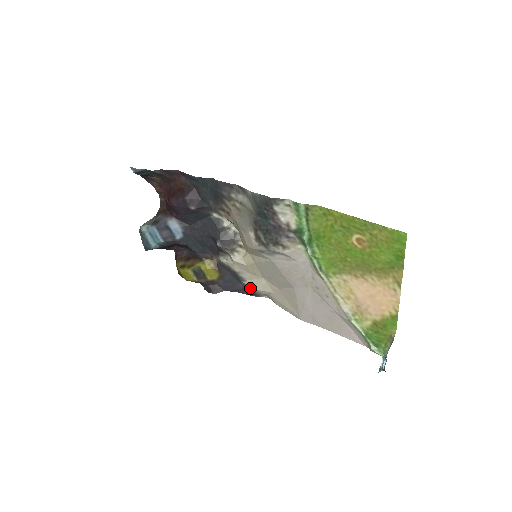
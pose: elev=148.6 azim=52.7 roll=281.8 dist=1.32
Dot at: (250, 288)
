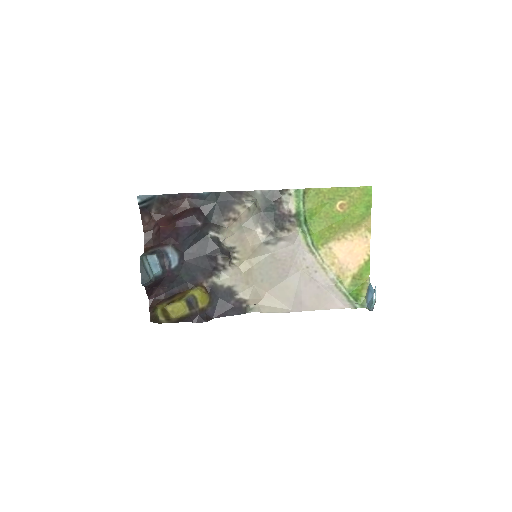
Dot at: (242, 301)
